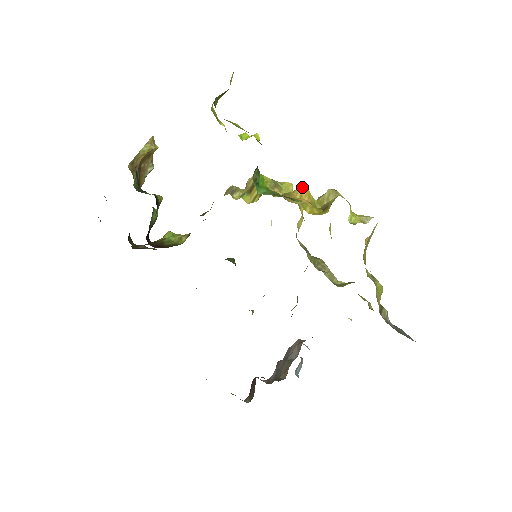
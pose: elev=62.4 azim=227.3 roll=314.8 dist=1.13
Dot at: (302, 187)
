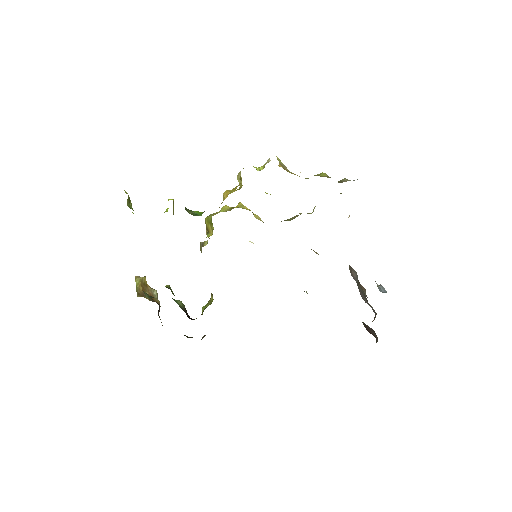
Dot at: (223, 194)
